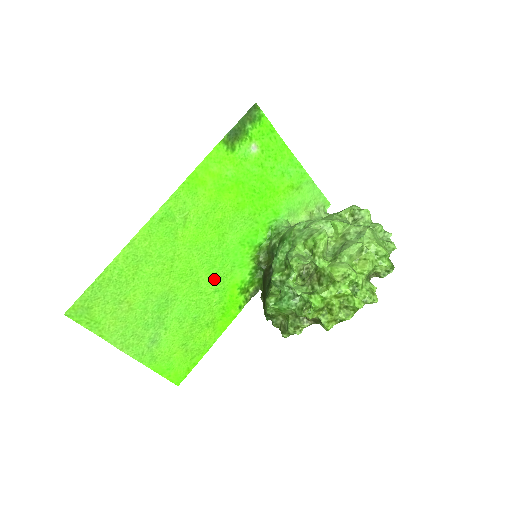
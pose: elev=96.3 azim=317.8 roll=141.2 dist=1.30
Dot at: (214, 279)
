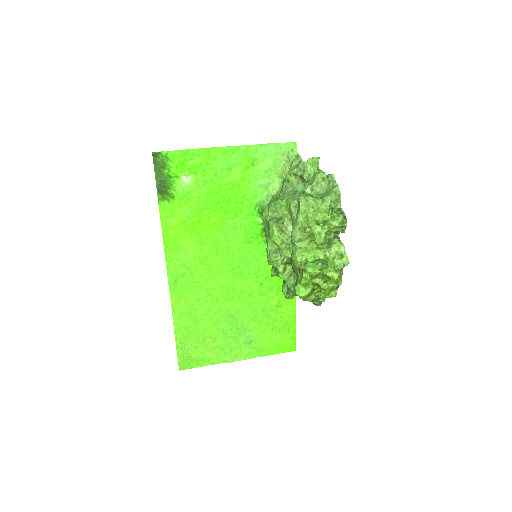
Dot at: (252, 279)
